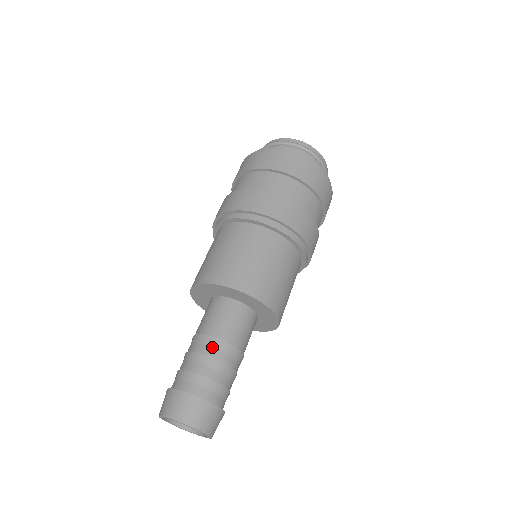
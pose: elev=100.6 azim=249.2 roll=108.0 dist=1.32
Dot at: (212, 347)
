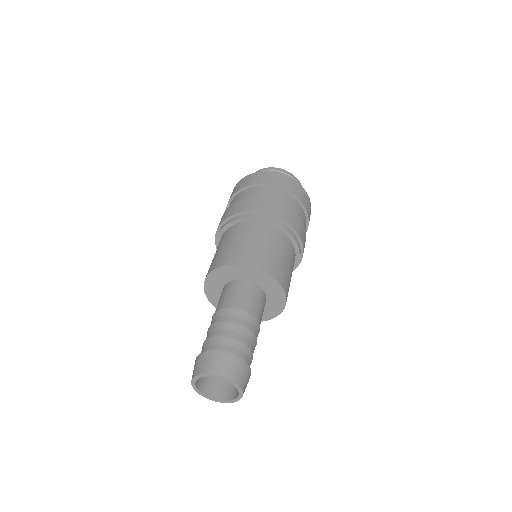
Dot at: (249, 322)
